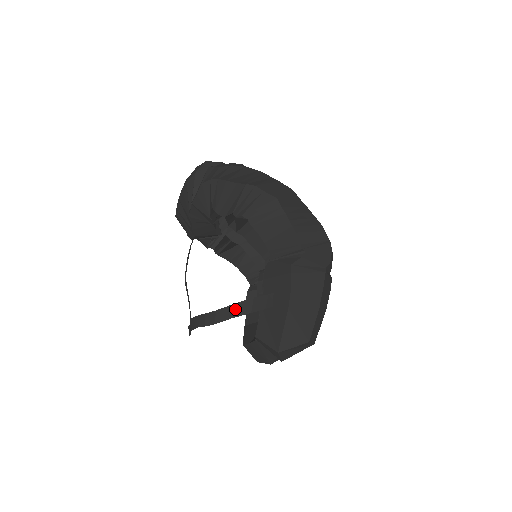
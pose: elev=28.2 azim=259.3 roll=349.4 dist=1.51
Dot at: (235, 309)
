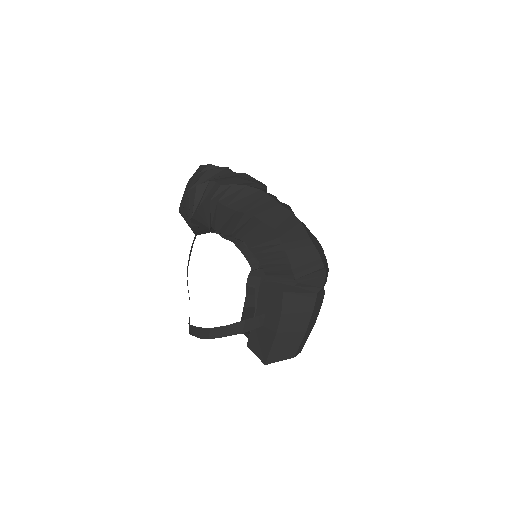
Dot at: (227, 330)
